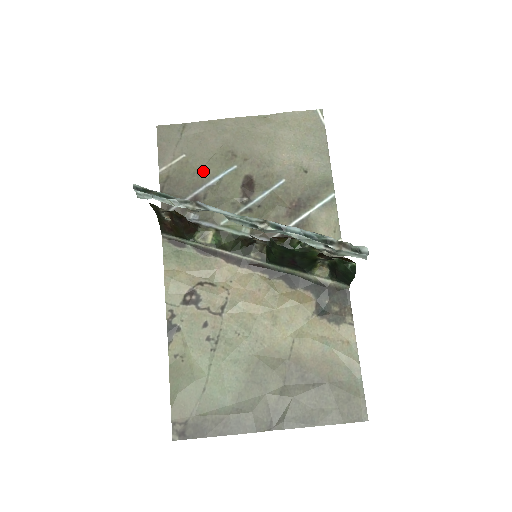
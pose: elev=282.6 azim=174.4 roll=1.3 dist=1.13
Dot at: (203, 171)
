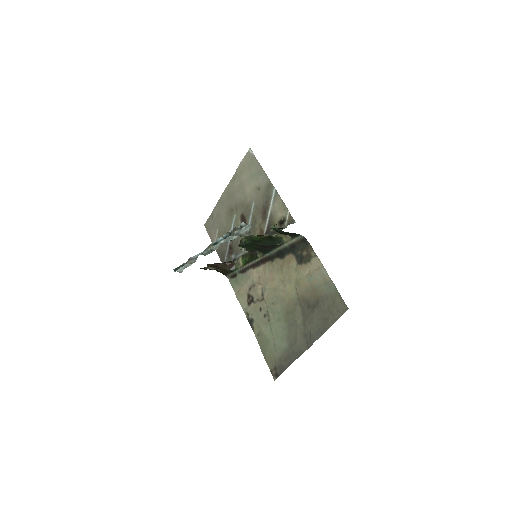
Dot at: (226, 230)
